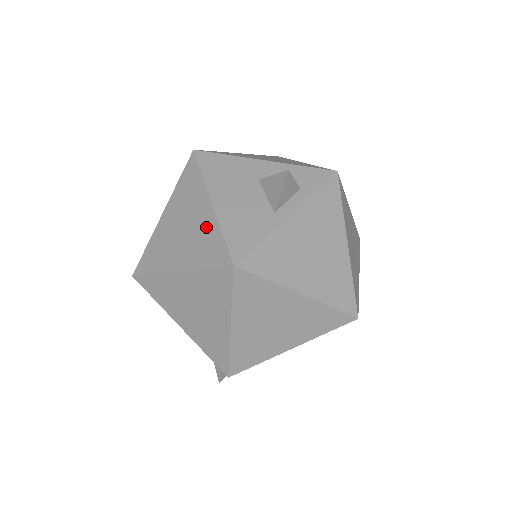
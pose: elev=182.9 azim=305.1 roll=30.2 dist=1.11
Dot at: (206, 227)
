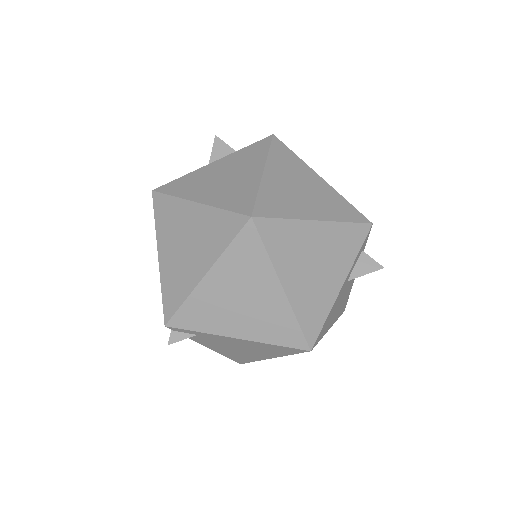
Dot at: occluded
